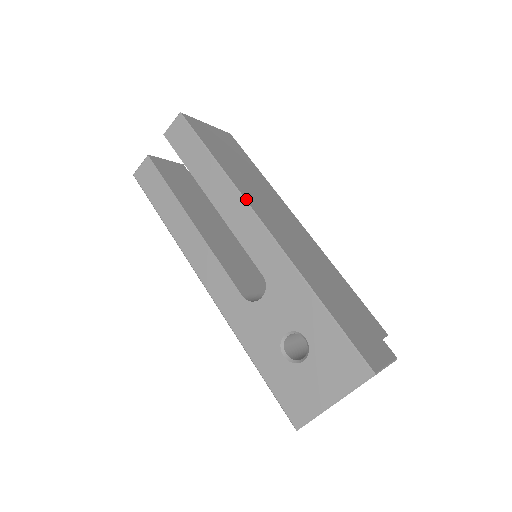
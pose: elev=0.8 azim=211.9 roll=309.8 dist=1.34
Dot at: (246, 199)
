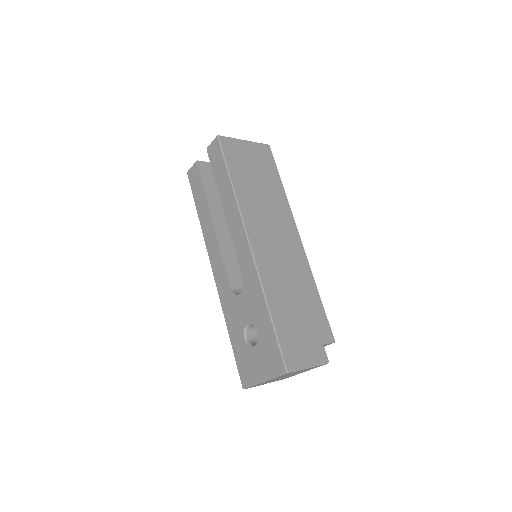
Dot at: (243, 218)
